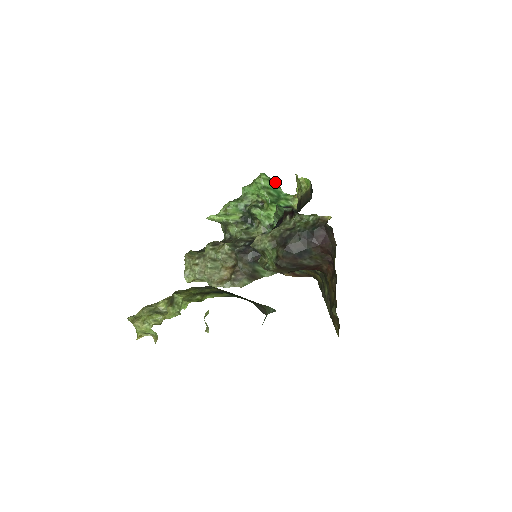
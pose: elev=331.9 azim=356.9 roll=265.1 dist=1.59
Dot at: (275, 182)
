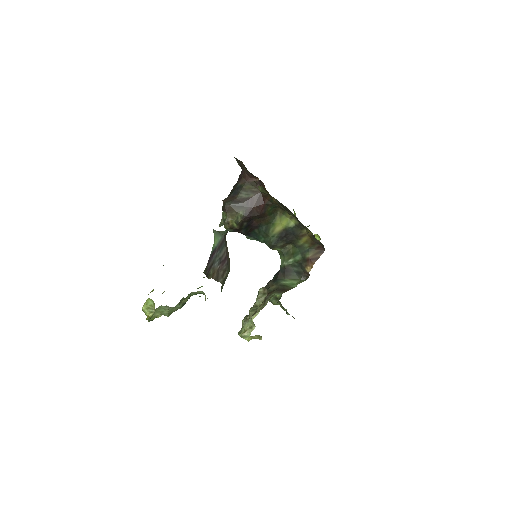
Dot at: occluded
